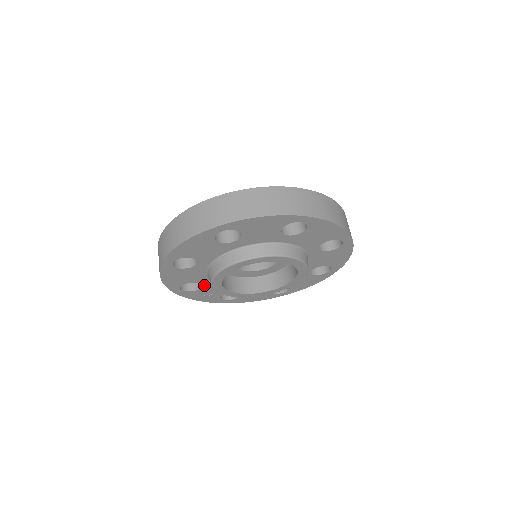
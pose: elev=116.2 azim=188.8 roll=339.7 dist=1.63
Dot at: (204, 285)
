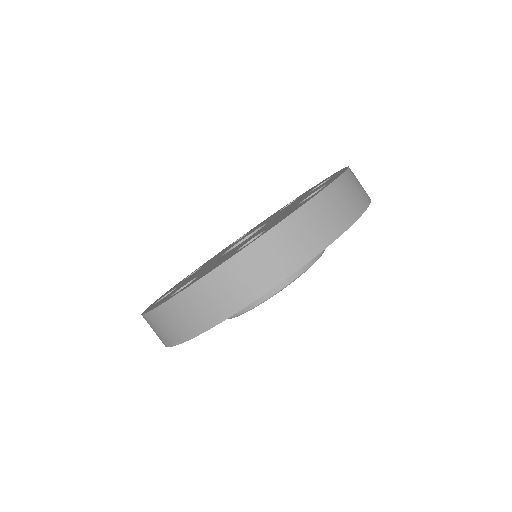
Dot at: occluded
